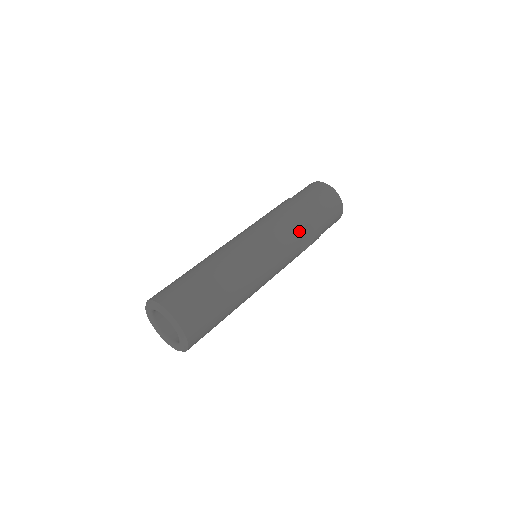
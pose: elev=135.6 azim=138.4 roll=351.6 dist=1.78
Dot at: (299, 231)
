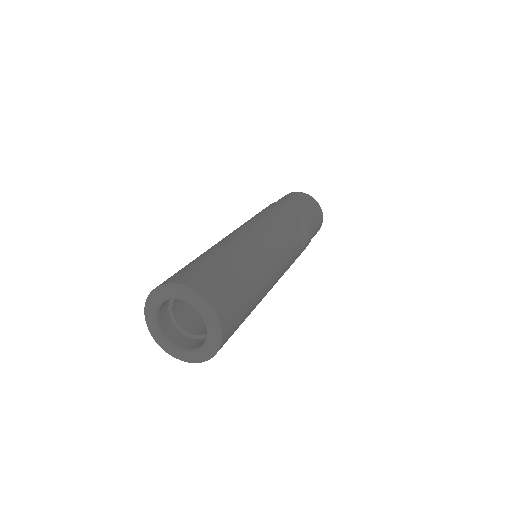
Dot at: (291, 219)
